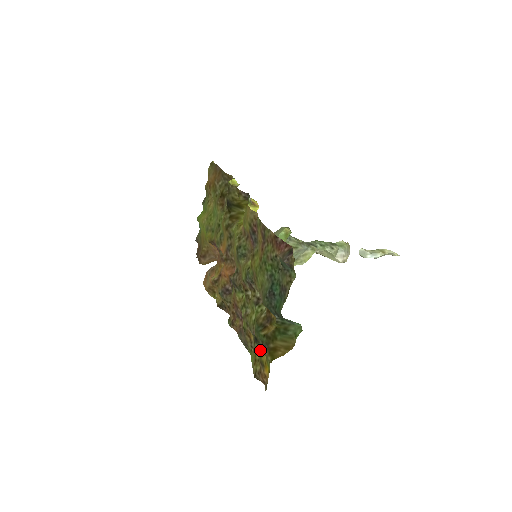
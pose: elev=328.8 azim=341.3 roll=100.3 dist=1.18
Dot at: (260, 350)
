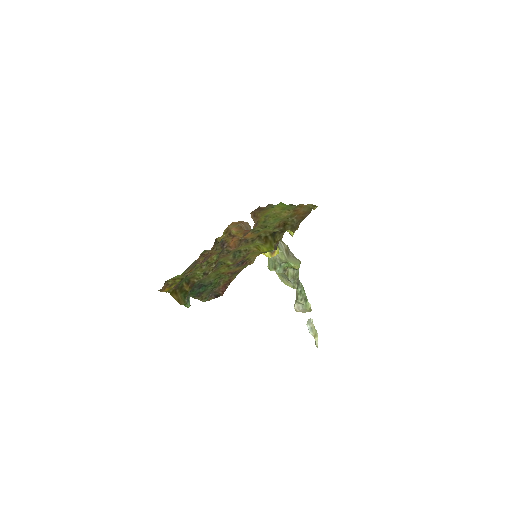
Dot at: occluded
